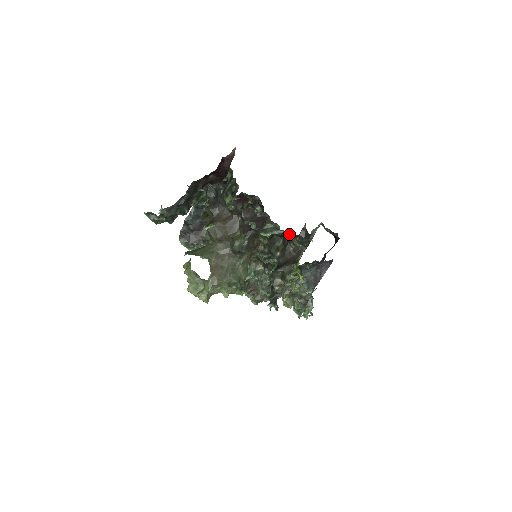
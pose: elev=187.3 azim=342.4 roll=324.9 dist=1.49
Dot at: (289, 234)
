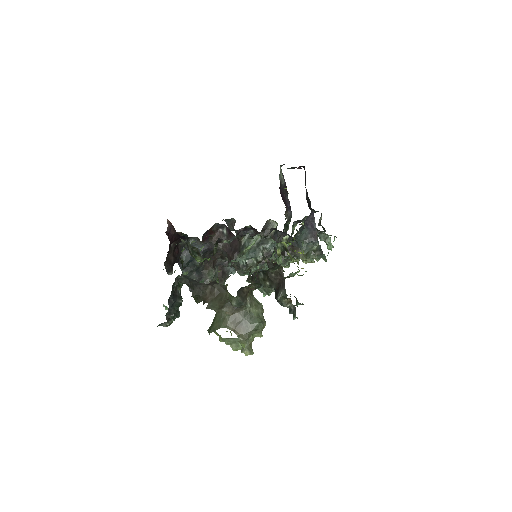
Dot at: occluded
